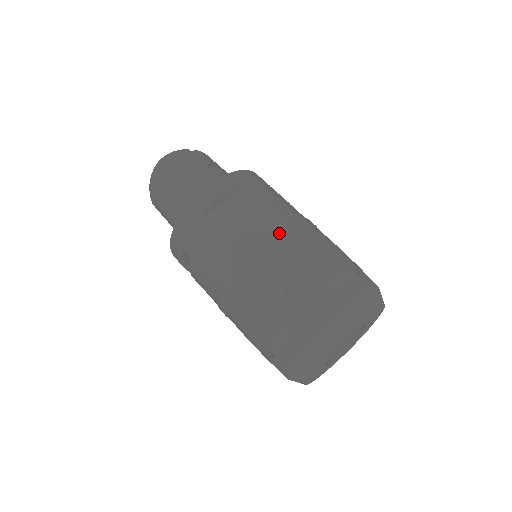
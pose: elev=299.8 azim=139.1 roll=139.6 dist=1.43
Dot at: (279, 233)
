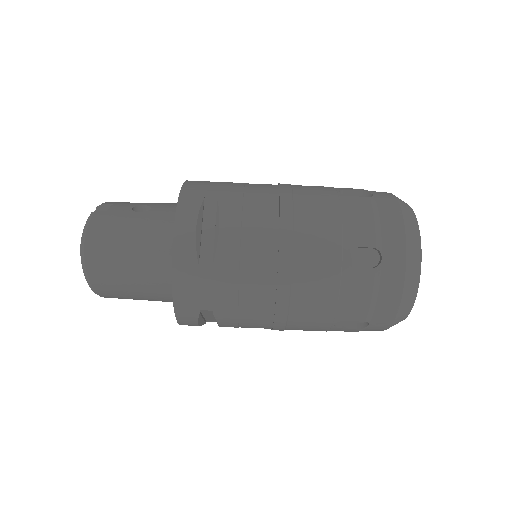
Dot at: (289, 217)
